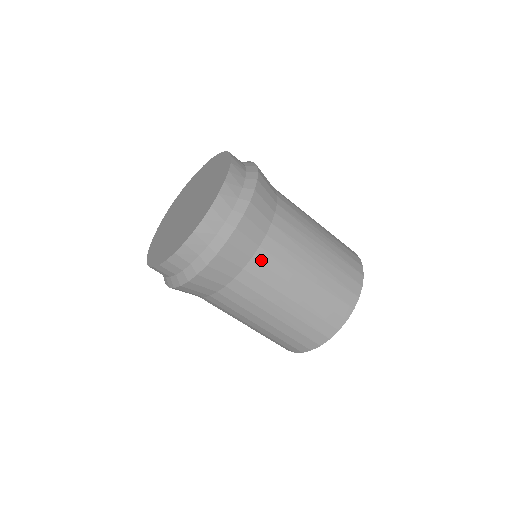
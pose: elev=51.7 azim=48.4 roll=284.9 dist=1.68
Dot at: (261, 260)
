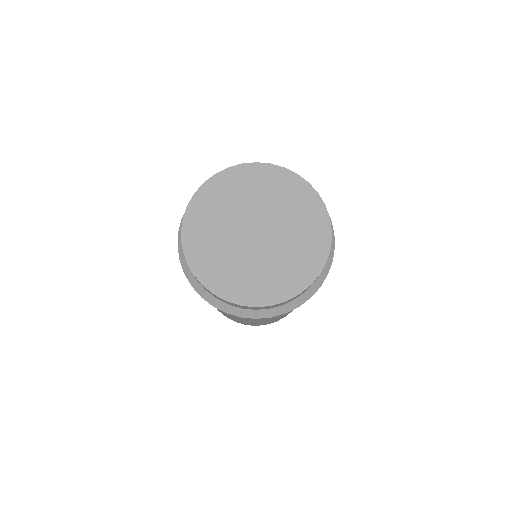
Dot at: occluded
